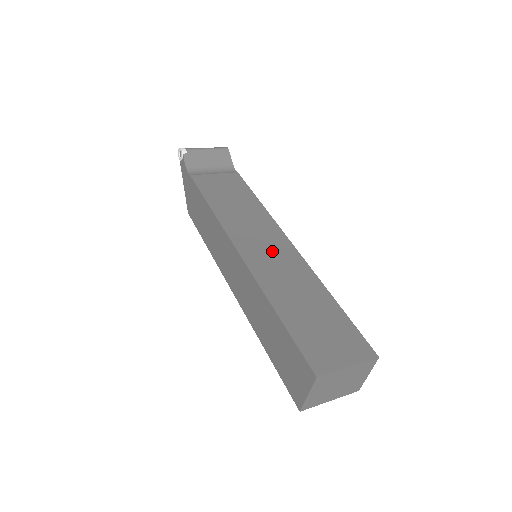
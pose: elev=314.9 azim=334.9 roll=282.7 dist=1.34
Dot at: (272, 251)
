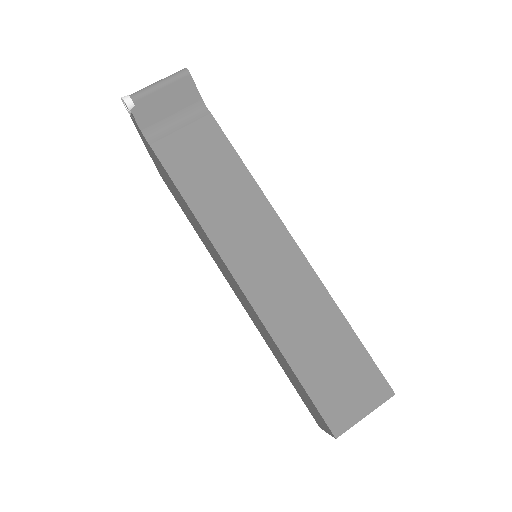
Dot at: (275, 268)
